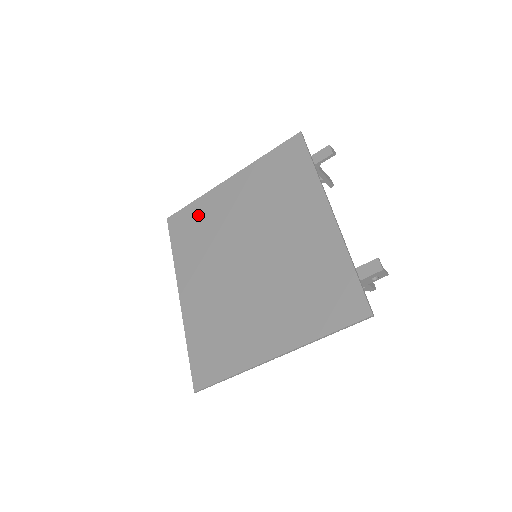
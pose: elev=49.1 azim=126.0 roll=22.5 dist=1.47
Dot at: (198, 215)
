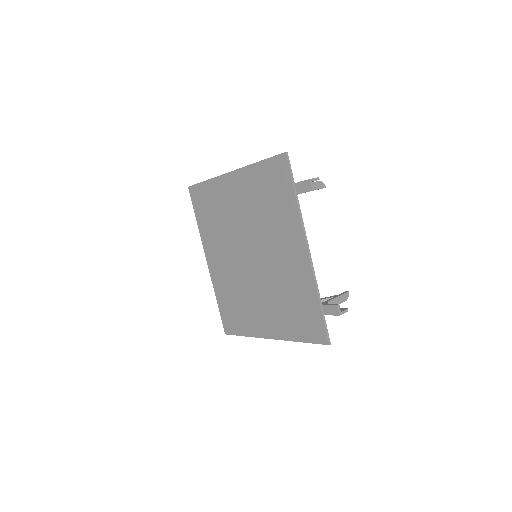
Dot at: (211, 197)
